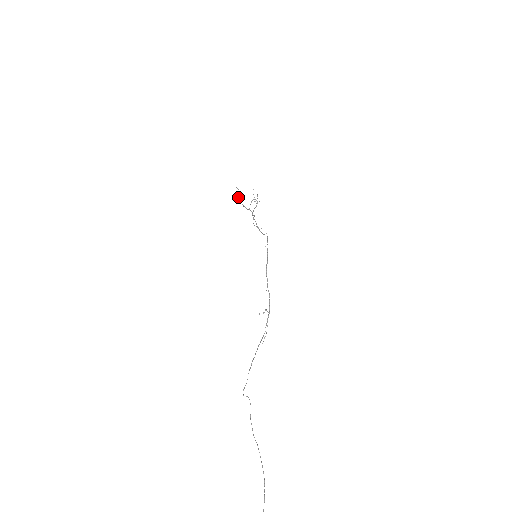
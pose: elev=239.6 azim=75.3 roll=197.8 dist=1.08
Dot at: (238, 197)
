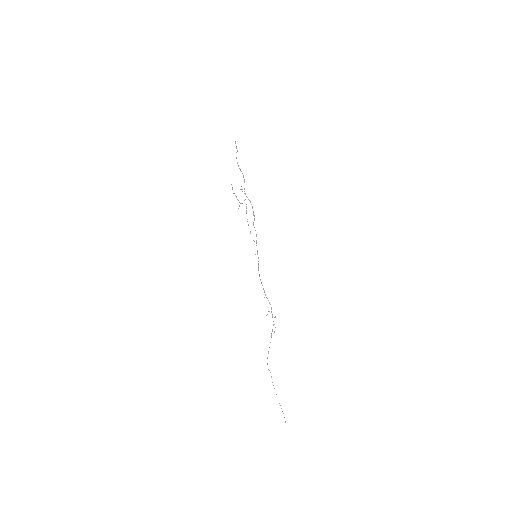
Dot at: occluded
